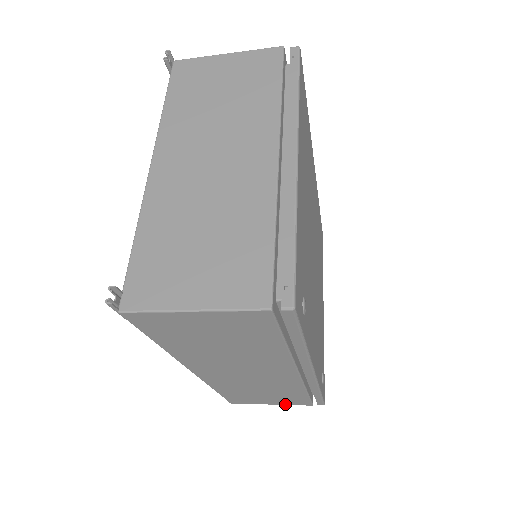
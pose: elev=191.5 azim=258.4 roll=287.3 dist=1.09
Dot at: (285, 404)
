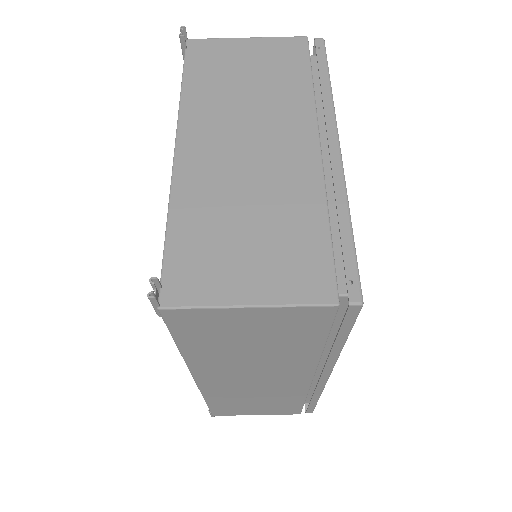
Dot at: (272, 414)
